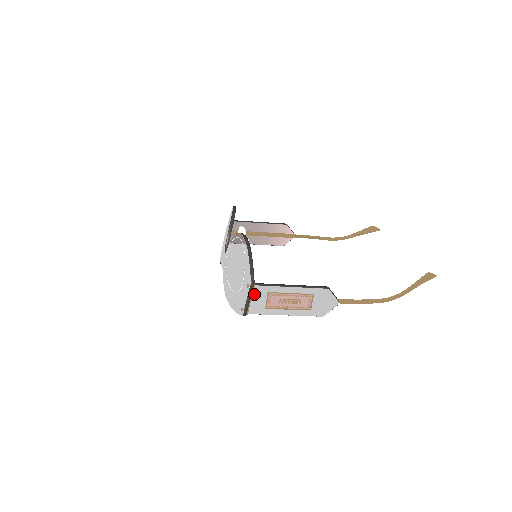
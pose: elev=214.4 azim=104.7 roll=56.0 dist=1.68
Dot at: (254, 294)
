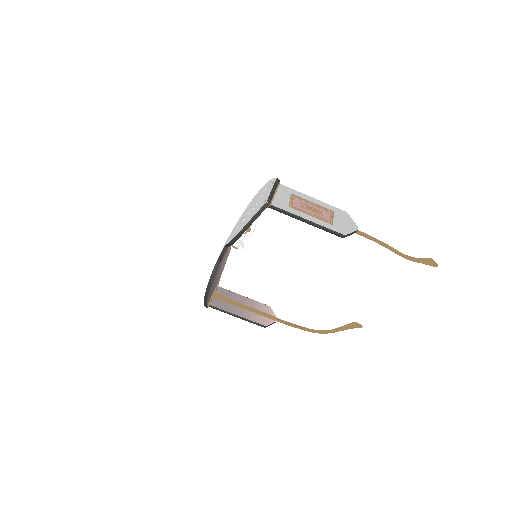
Dot at: (278, 190)
